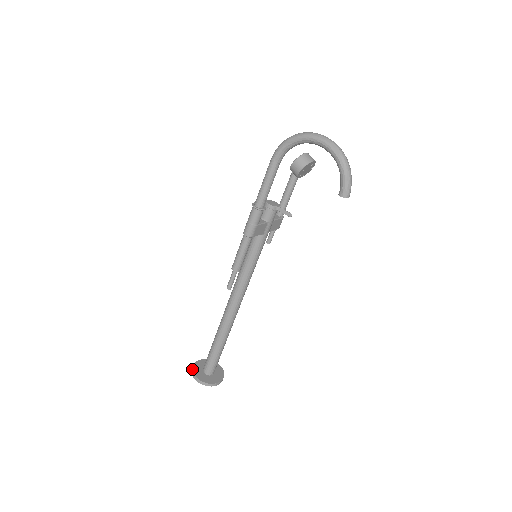
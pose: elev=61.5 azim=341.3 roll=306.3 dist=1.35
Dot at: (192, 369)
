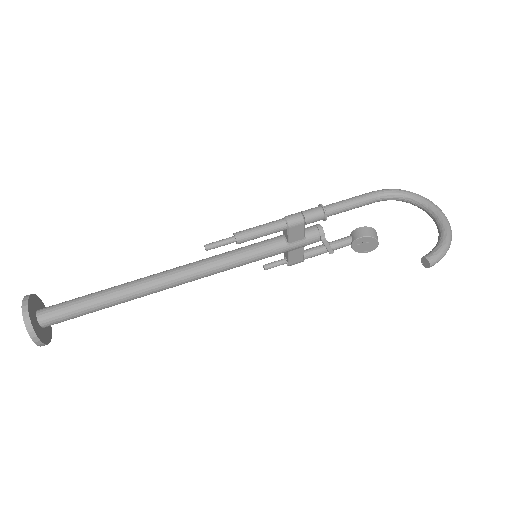
Dot at: occluded
